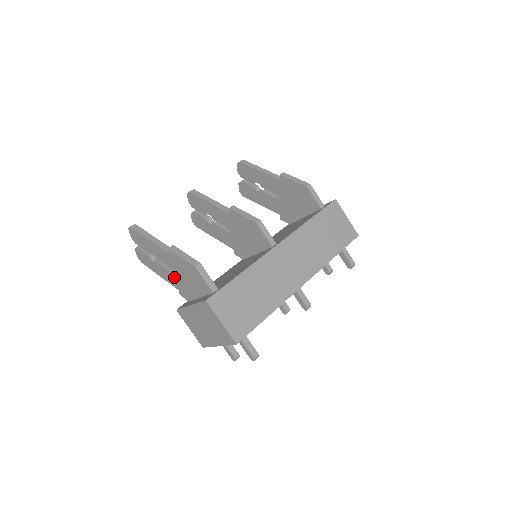
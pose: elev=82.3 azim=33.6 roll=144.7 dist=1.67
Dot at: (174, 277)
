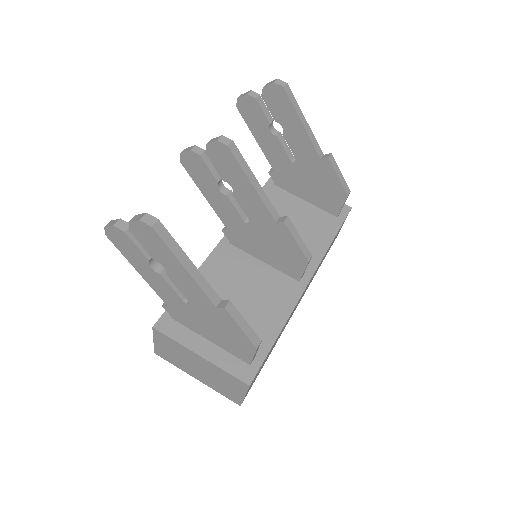
Dot at: (182, 304)
